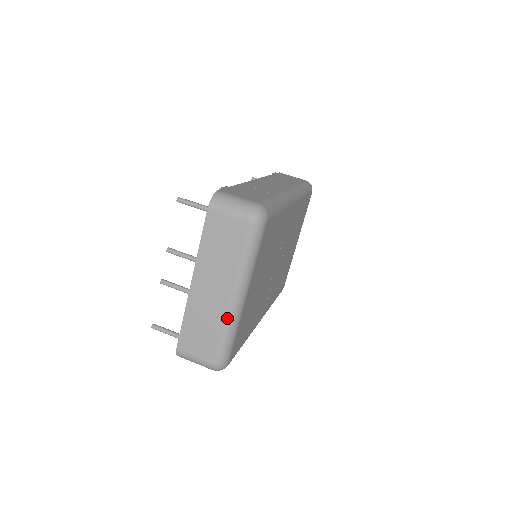
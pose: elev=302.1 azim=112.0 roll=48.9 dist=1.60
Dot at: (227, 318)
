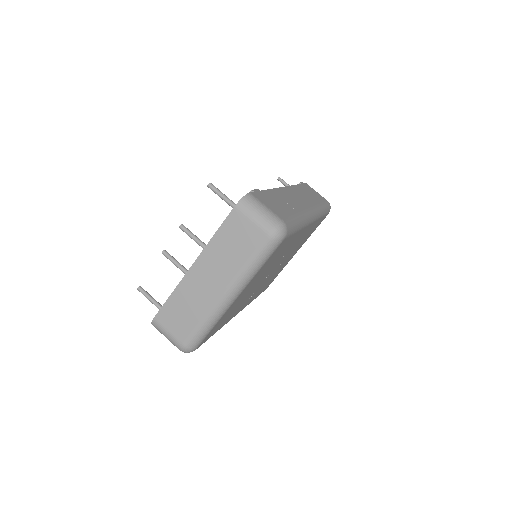
Dot at: (212, 311)
